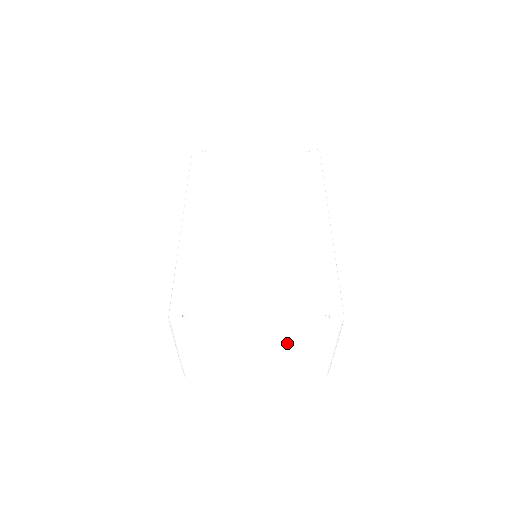
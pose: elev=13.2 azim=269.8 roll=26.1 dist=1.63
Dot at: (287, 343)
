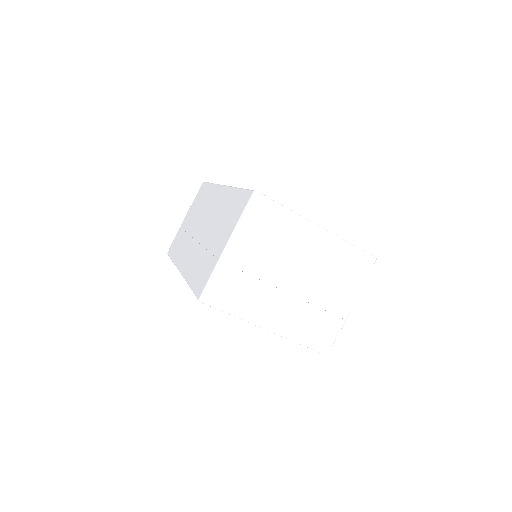
Dot at: (326, 274)
